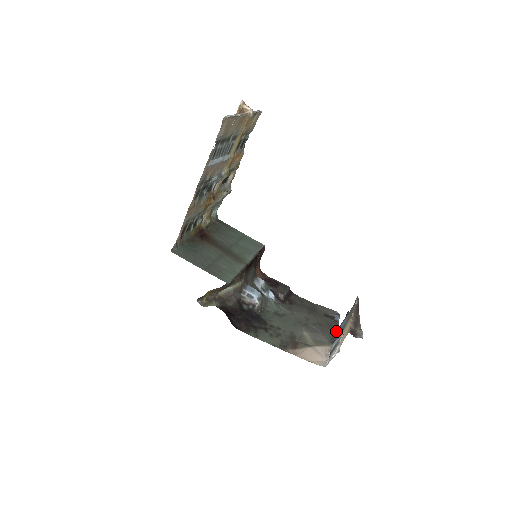
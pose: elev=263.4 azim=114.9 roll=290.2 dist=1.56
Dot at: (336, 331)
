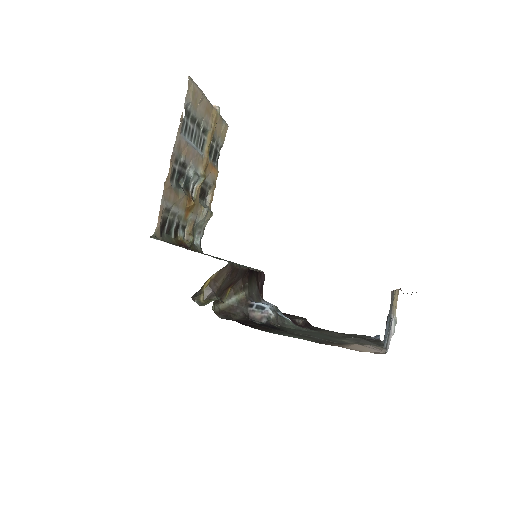
Dot at: (382, 342)
